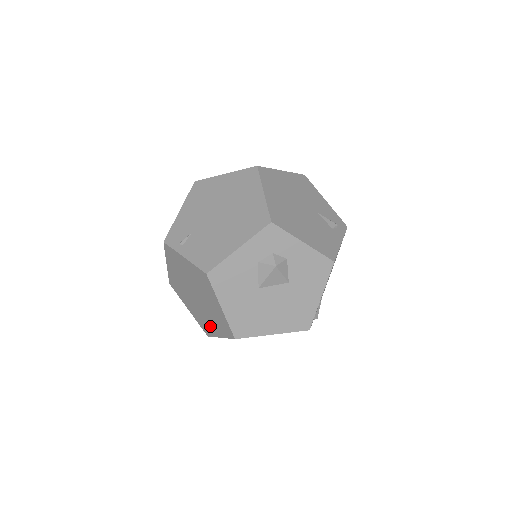
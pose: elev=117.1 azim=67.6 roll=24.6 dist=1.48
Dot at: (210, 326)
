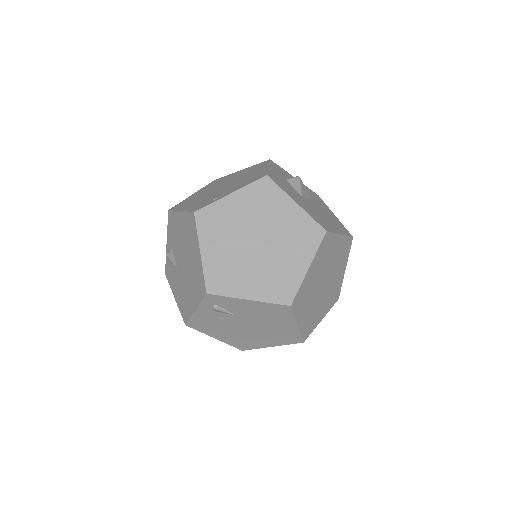
Dot at: (290, 271)
